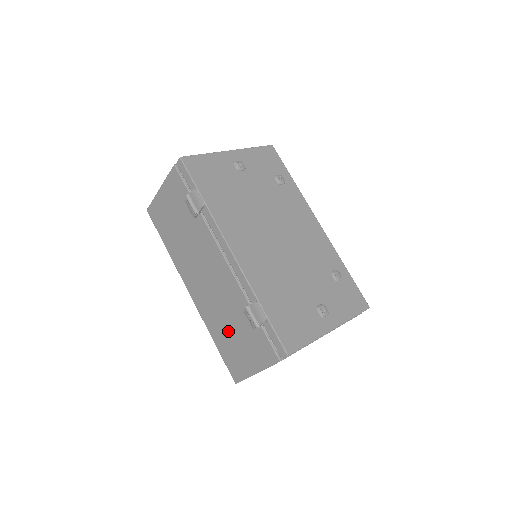
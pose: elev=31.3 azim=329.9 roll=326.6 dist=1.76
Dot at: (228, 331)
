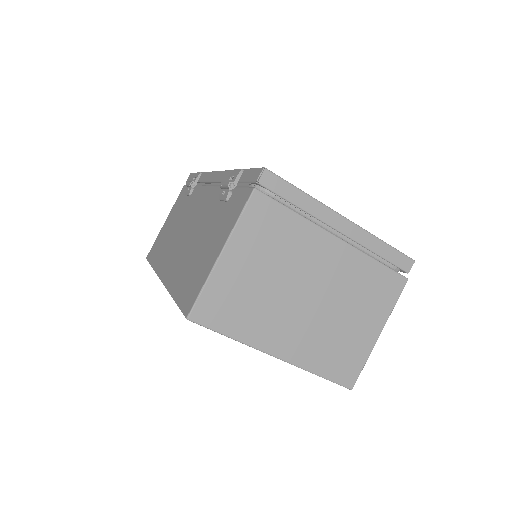
Dot at: (195, 253)
